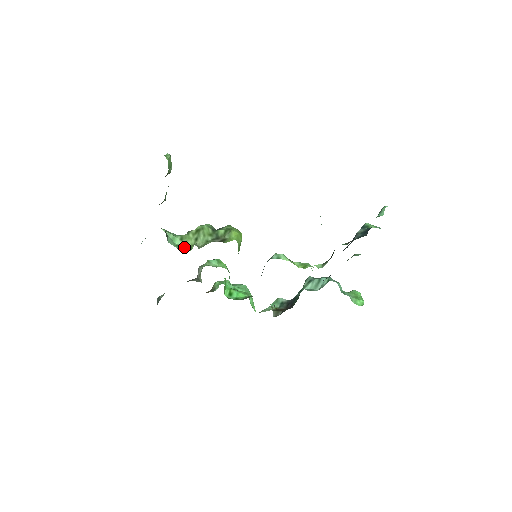
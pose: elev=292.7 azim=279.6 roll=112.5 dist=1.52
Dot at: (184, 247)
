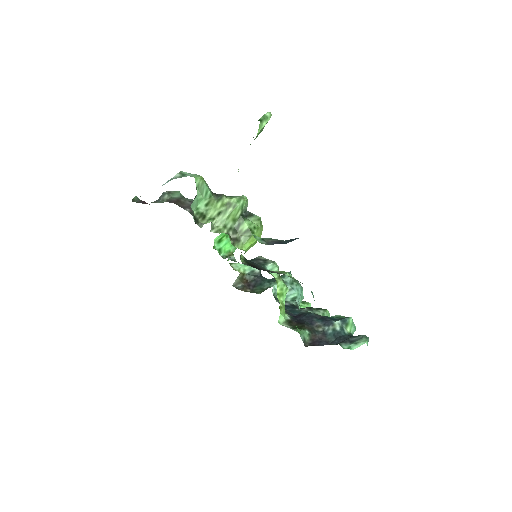
Dot at: (202, 215)
